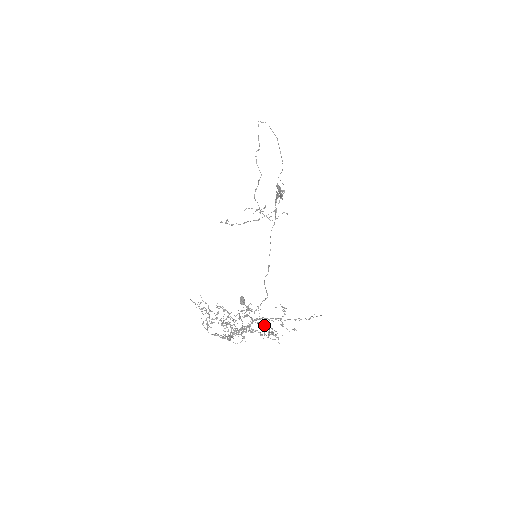
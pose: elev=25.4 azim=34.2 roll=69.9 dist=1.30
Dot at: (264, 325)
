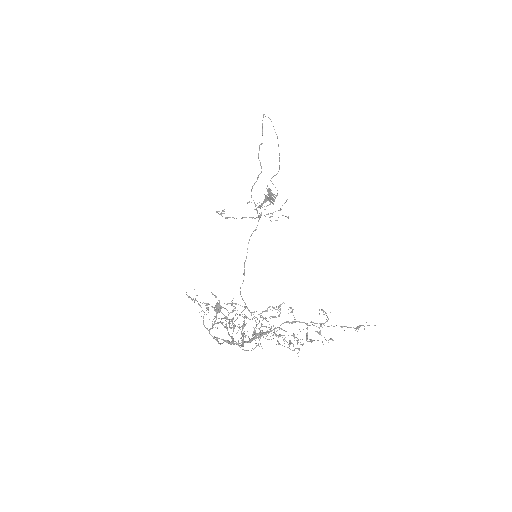
Dot at: occluded
